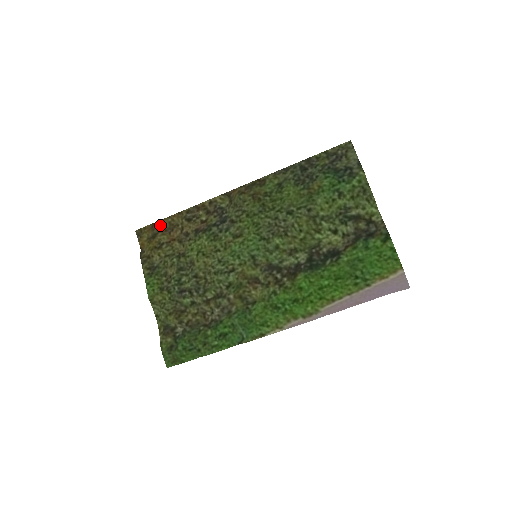
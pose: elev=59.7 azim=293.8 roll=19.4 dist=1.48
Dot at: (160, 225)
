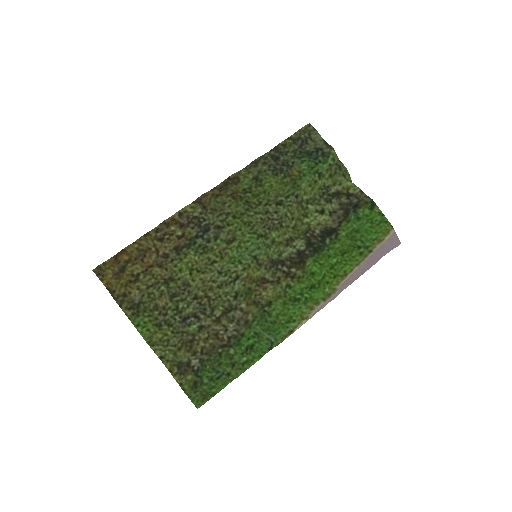
Dot at: (125, 255)
